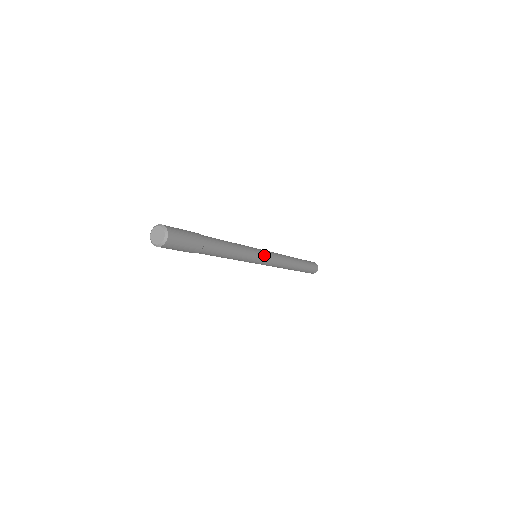
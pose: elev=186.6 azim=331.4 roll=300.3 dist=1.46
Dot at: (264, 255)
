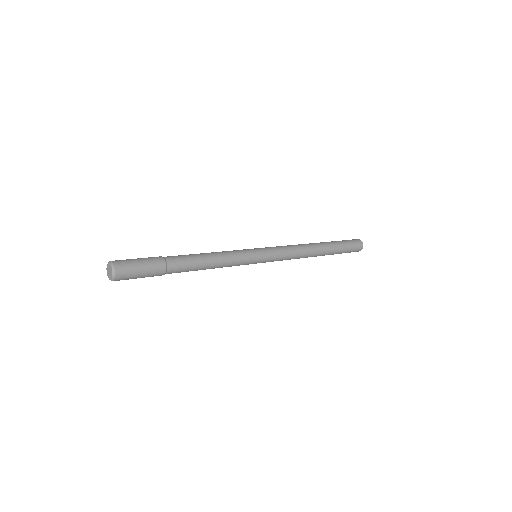
Dot at: (262, 261)
